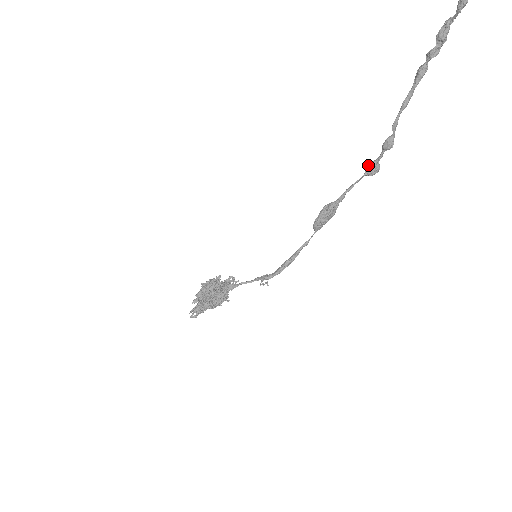
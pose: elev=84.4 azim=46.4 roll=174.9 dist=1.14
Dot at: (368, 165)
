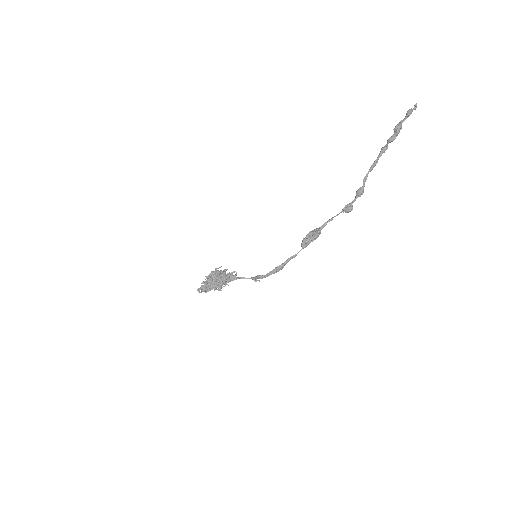
Dot at: (345, 205)
